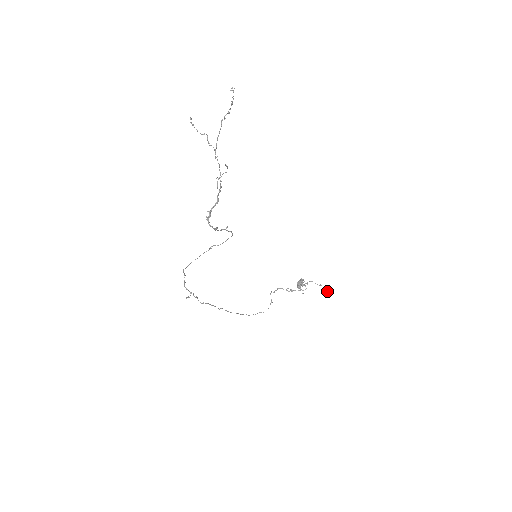
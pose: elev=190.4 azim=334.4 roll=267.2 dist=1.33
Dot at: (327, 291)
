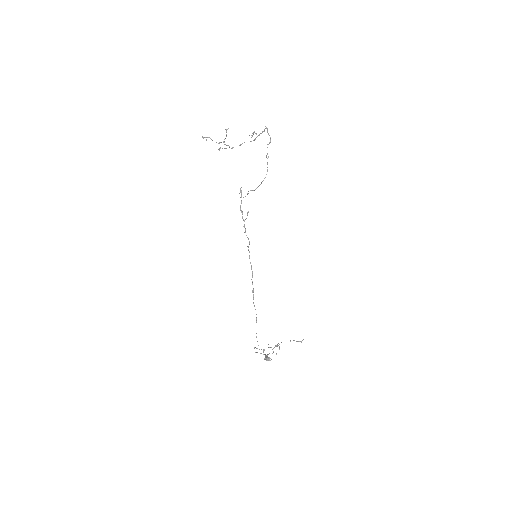
Dot at: occluded
